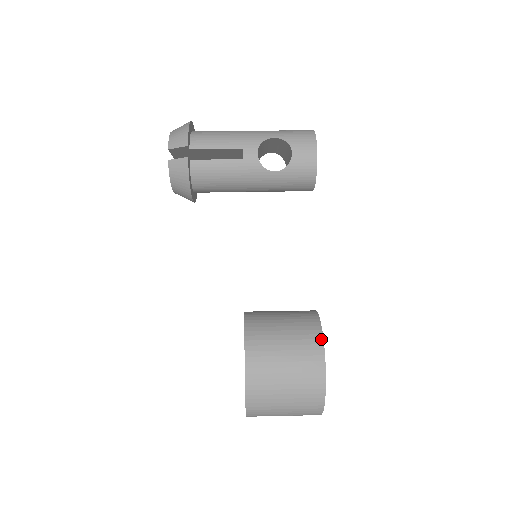
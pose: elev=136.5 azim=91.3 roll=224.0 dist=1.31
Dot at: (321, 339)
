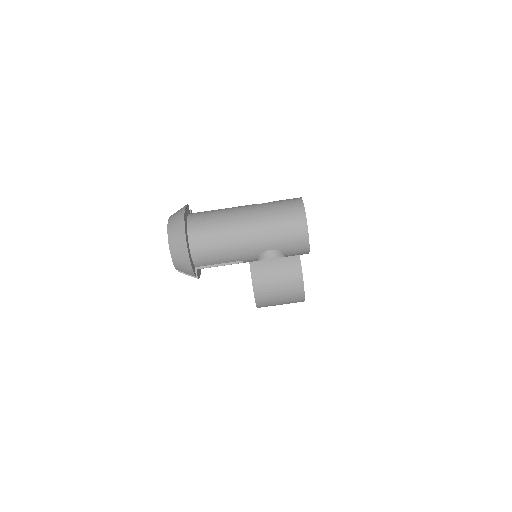
Dot at: (303, 293)
